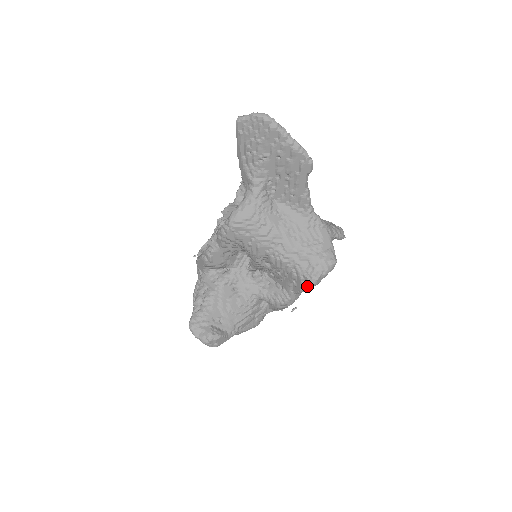
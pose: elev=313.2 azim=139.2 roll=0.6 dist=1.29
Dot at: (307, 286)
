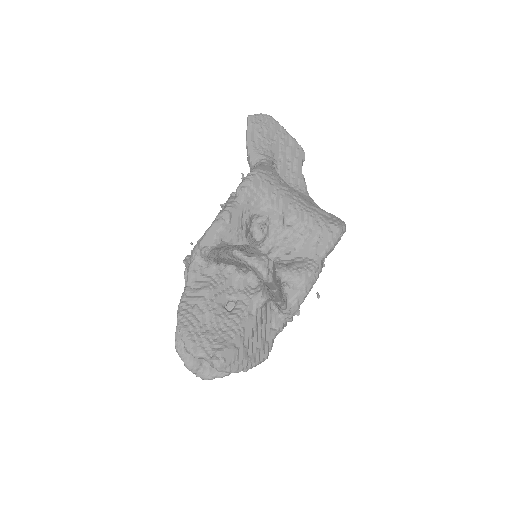
Dot at: (335, 234)
